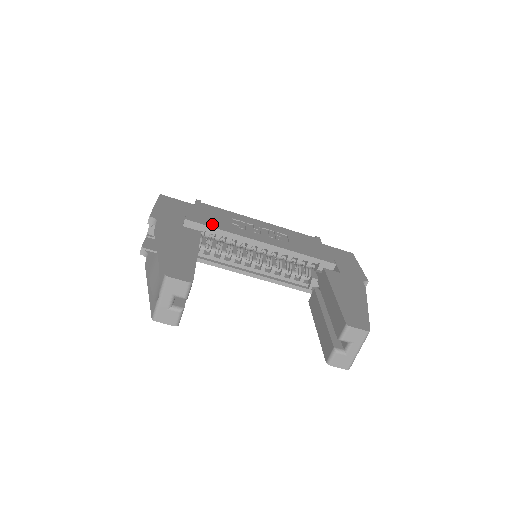
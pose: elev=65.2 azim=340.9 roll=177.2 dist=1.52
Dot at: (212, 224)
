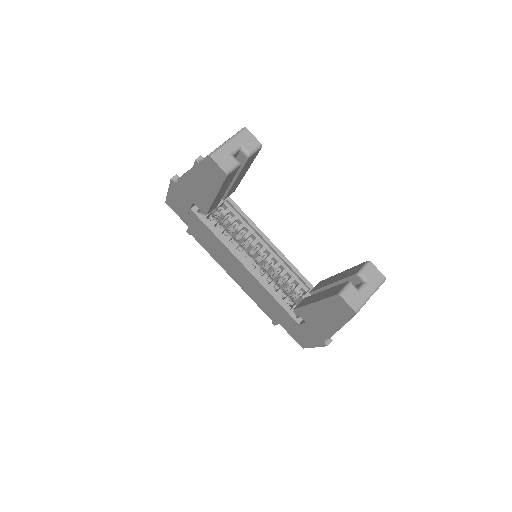
Dot at: occluded
